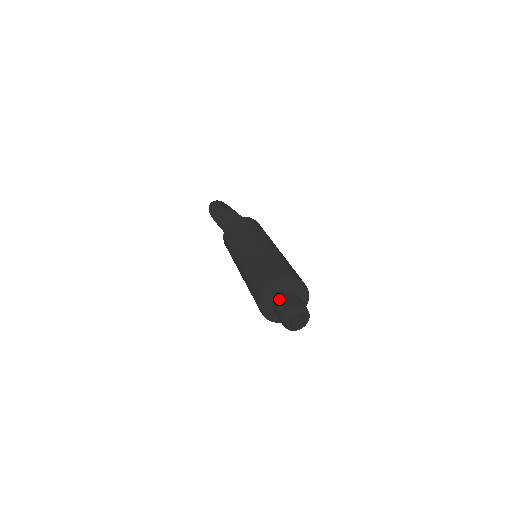
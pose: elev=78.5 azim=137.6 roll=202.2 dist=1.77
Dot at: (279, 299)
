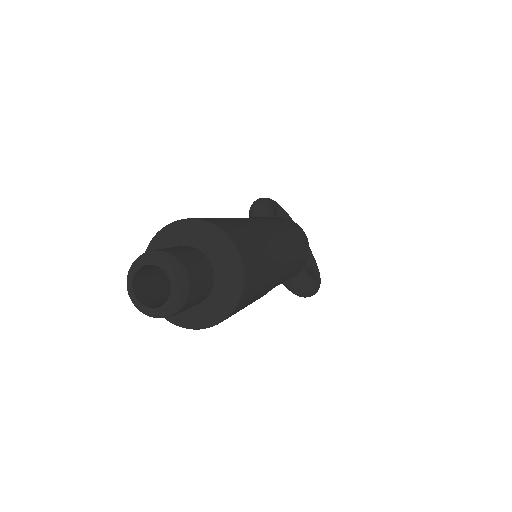
Dot at: occluded
